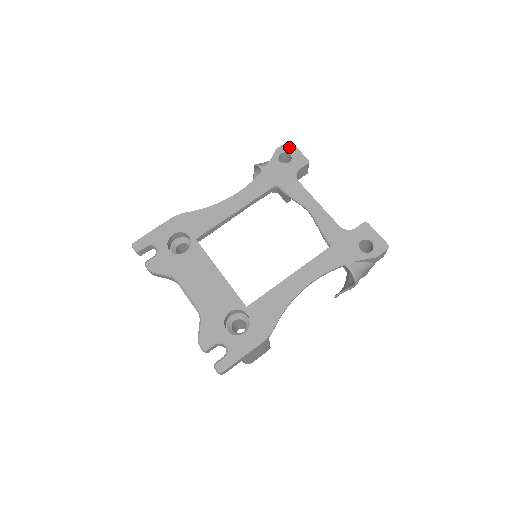
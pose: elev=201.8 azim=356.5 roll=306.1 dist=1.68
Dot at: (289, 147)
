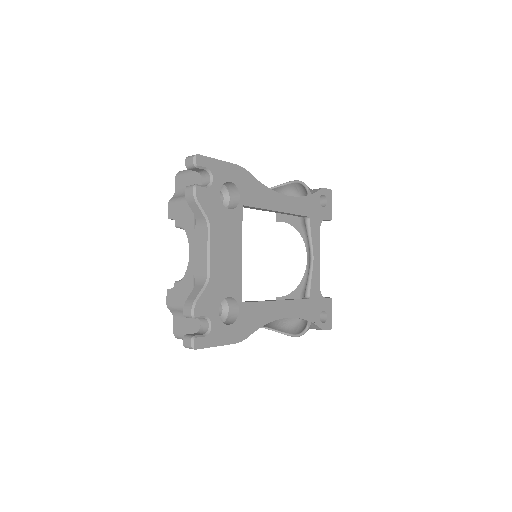
Dot at: (329, 195)
